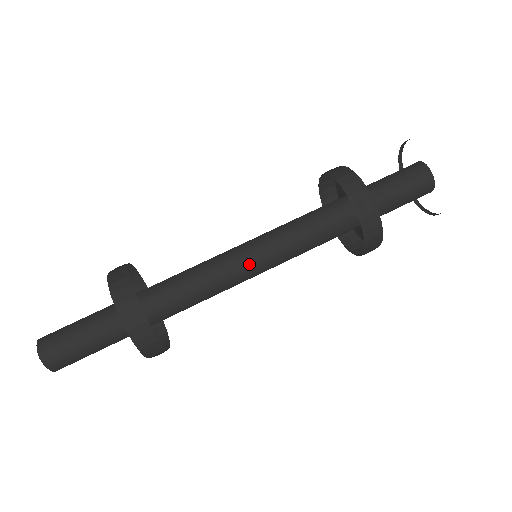
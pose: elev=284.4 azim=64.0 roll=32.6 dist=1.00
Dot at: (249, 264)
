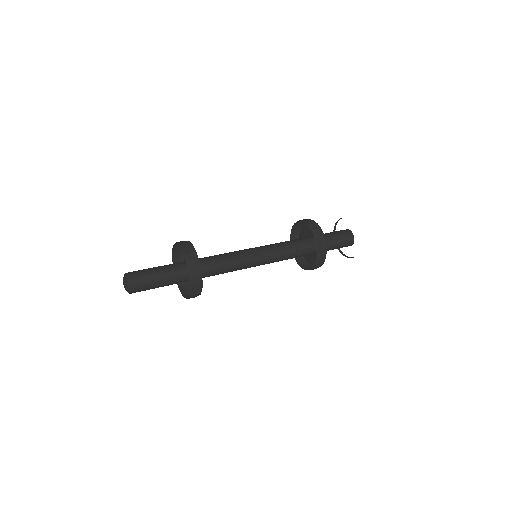
Dot at: (250, 249)
